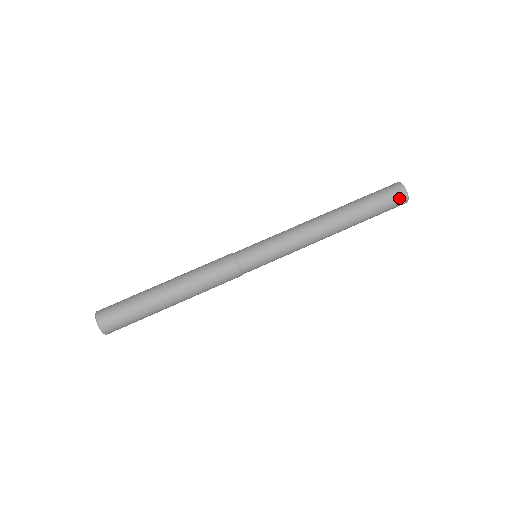
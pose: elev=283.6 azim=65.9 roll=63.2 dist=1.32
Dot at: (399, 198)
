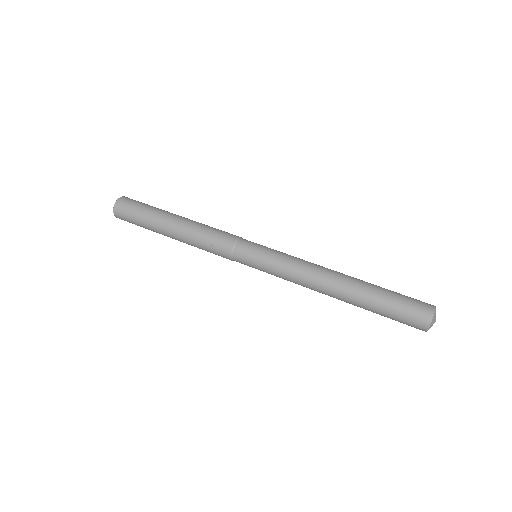
Dot at: (420, 314)
